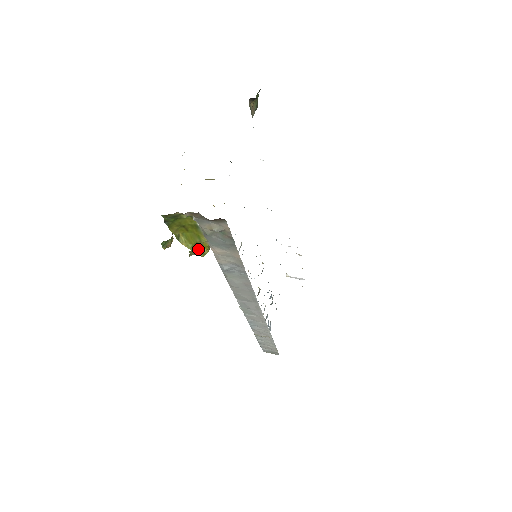
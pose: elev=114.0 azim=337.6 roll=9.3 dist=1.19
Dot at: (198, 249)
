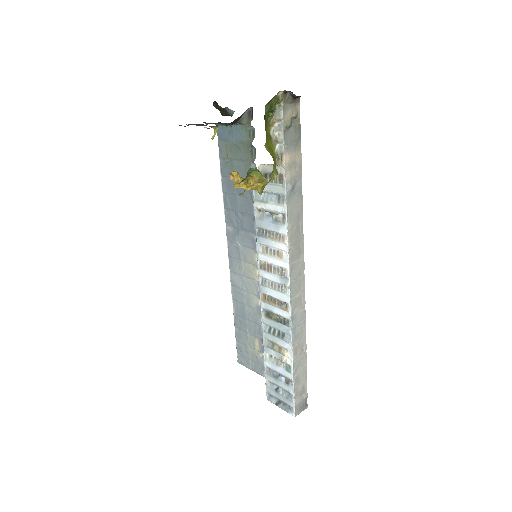
Dot at: (274, 166)
